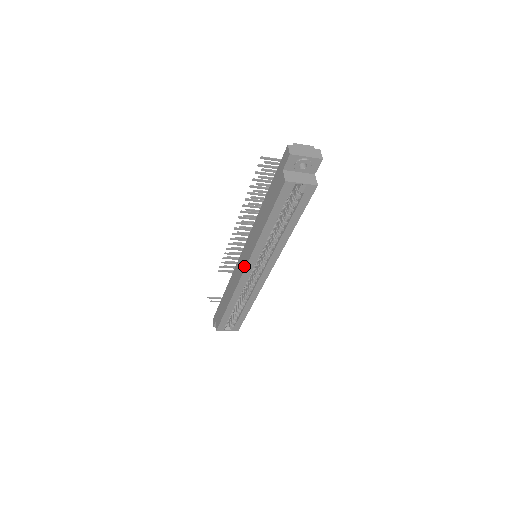
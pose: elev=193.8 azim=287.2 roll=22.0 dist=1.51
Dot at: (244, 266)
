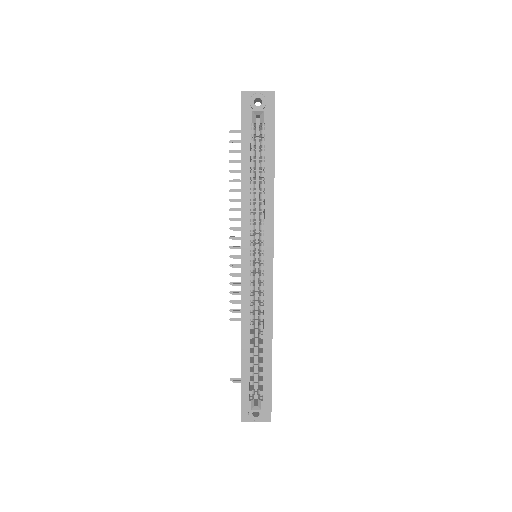
Dot at: occluded
